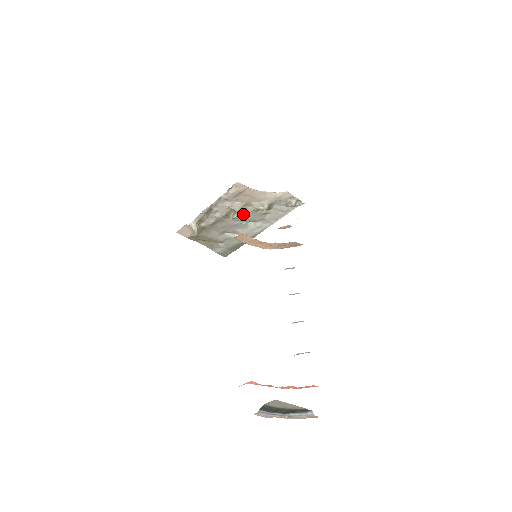
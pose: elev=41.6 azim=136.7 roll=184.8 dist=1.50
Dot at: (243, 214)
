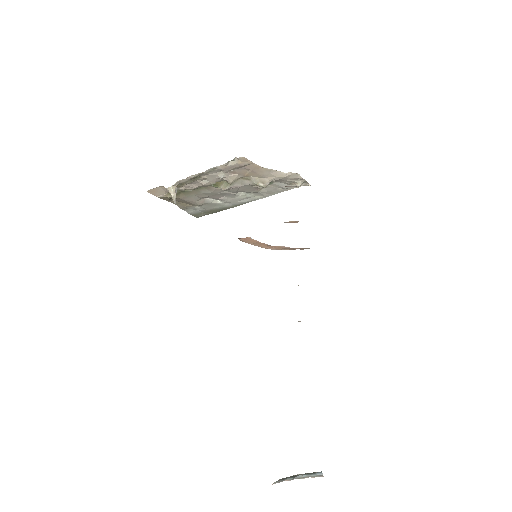
Dot at: (236, 186)
